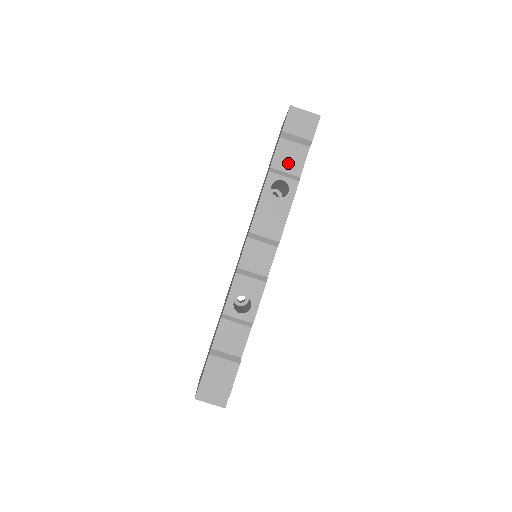
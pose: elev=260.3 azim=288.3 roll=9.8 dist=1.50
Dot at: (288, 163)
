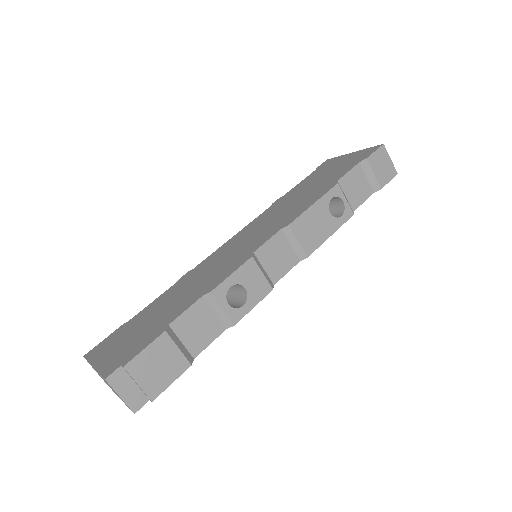
Dot at: (352, 190)
